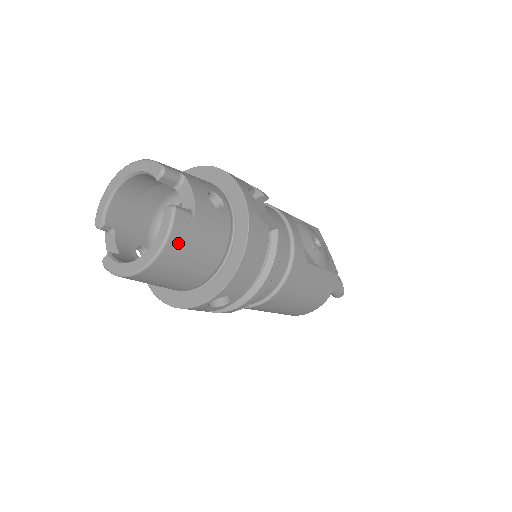
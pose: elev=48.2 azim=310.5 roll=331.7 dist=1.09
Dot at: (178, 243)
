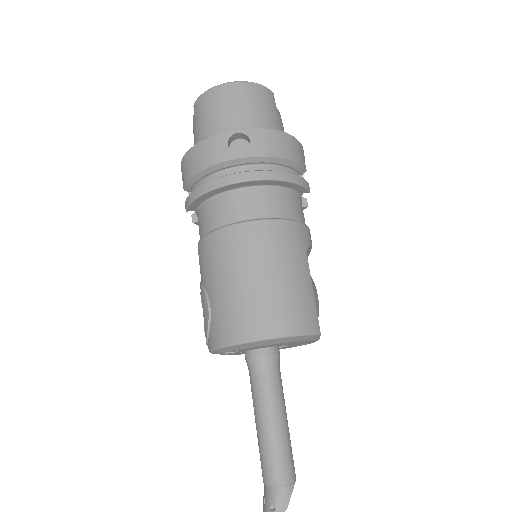
Dot at: (260, 93)
